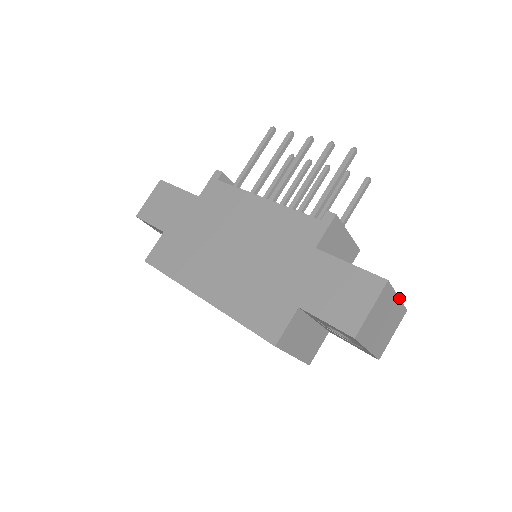
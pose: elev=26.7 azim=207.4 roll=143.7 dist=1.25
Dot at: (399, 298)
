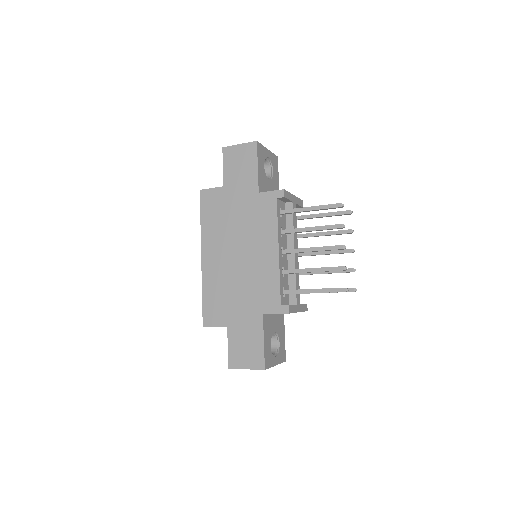
Dot at: occluded
